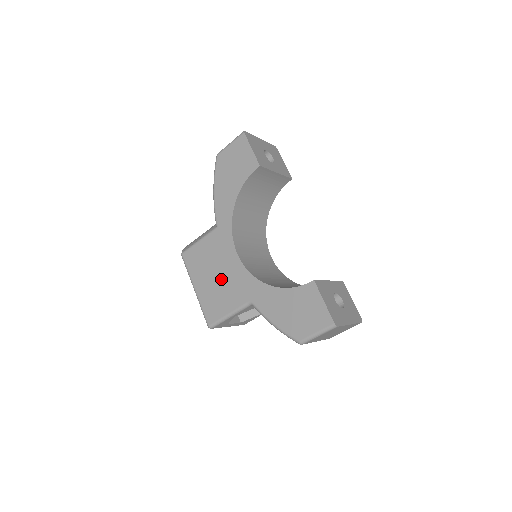
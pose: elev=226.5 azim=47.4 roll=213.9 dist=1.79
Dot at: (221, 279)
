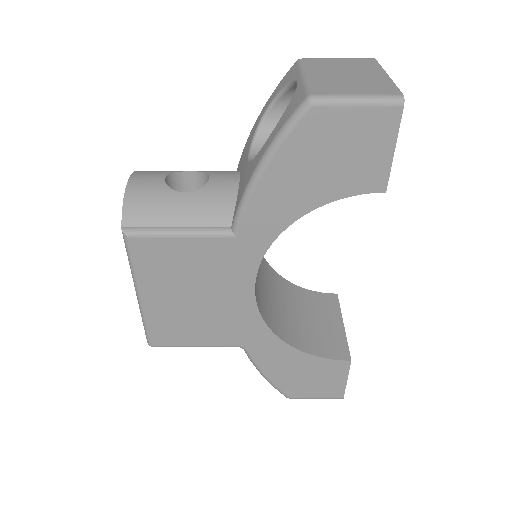
Dot at: (205, 307)
